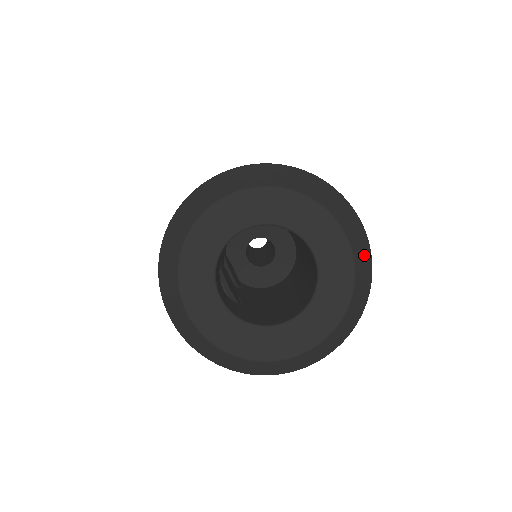
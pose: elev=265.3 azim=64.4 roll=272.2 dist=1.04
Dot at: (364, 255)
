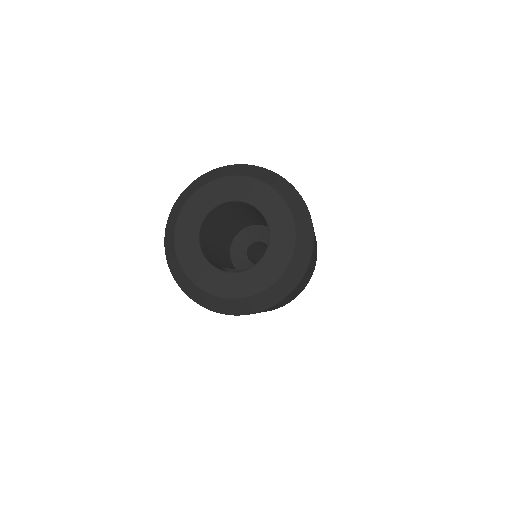
Dot at: (263, 173)
